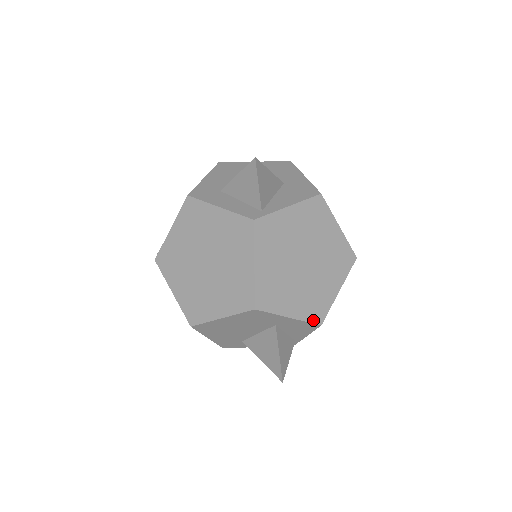
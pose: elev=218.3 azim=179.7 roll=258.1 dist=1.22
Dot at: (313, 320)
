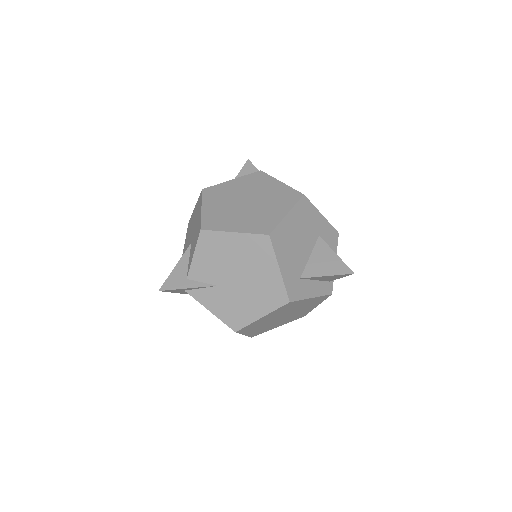
Dot at: occluded
